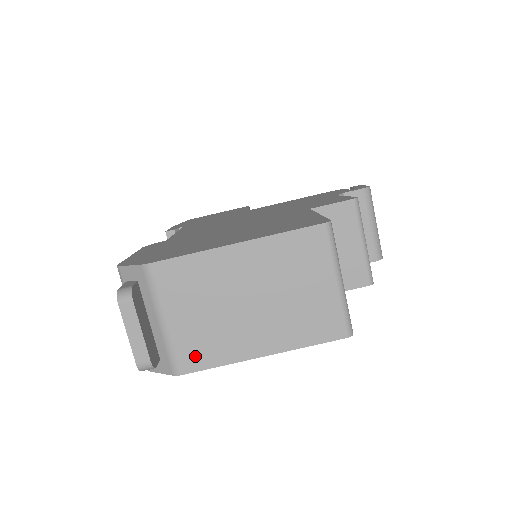
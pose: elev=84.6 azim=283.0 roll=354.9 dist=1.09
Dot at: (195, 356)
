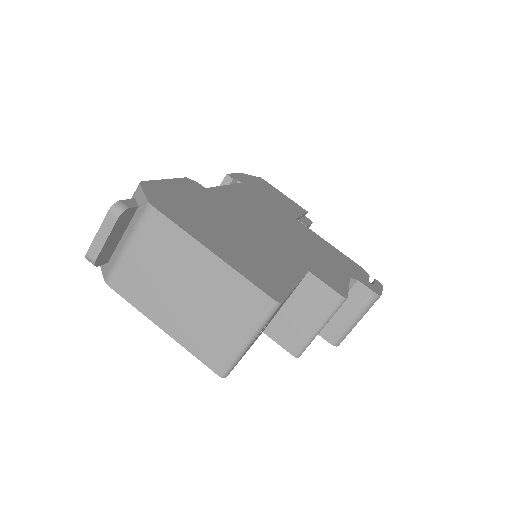
Dot at: (126, 285)
